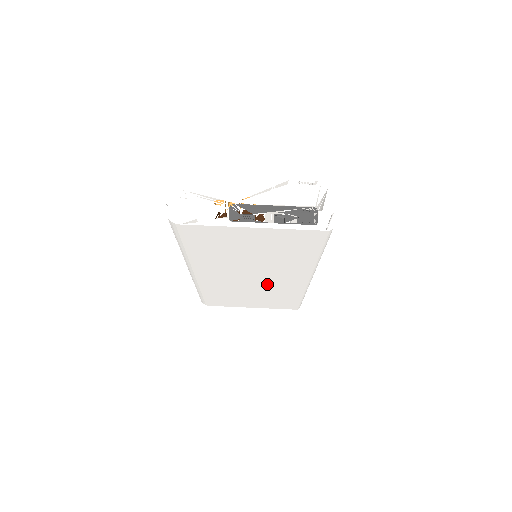
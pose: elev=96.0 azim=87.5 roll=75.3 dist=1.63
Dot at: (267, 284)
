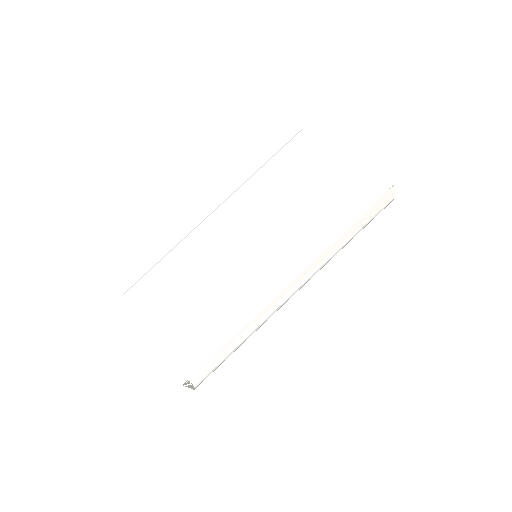
Dot at: (238, 262)
